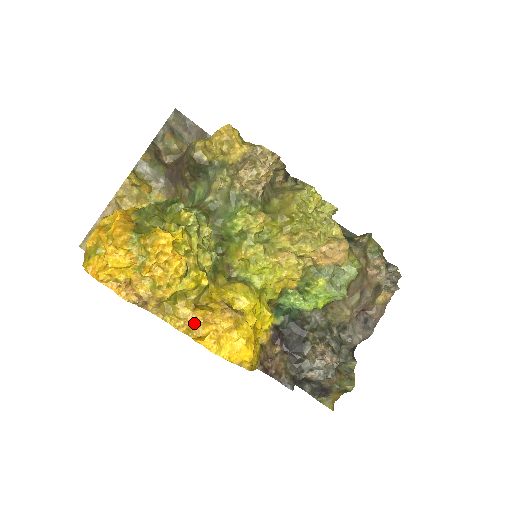
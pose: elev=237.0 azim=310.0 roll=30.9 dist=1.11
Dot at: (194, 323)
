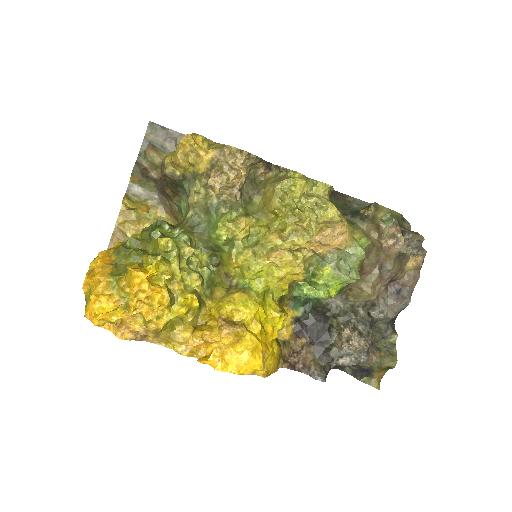
Dot at: (196, 345)
